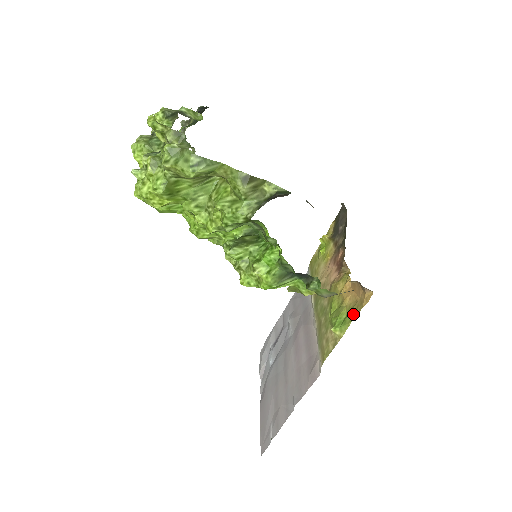
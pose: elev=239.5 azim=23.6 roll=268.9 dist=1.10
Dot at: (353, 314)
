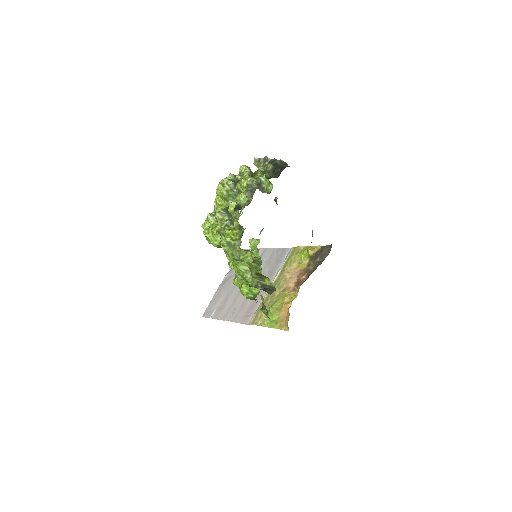
Dot at: (277, 325)
